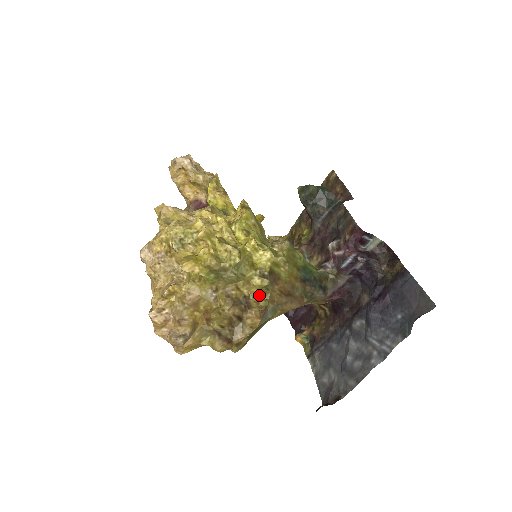
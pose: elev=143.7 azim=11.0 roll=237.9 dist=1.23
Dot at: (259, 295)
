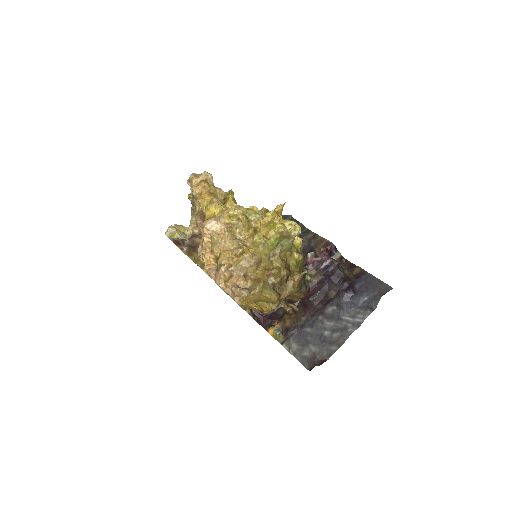
Dot at: (295, 267)
